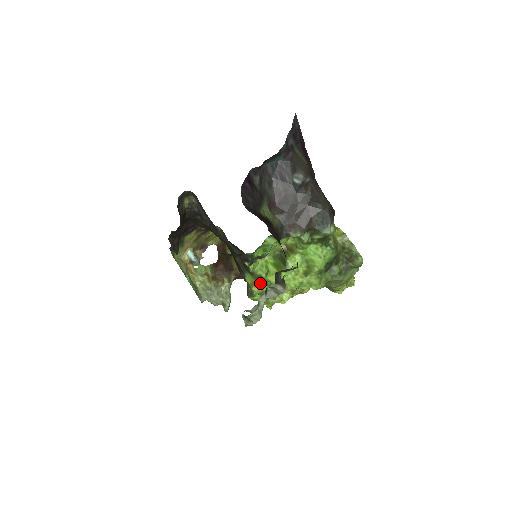
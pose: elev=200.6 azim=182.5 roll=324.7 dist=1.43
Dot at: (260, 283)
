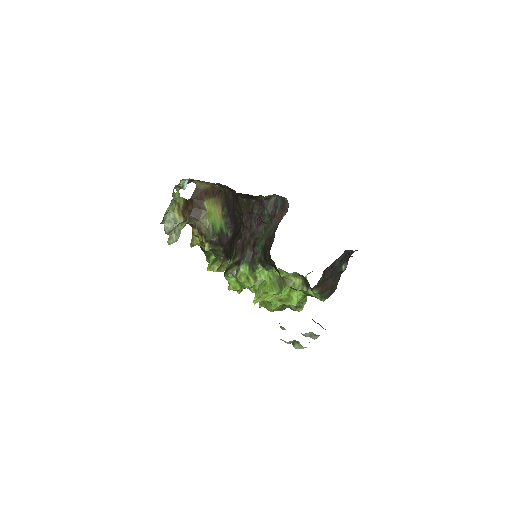
Dot at: (251, 280)
